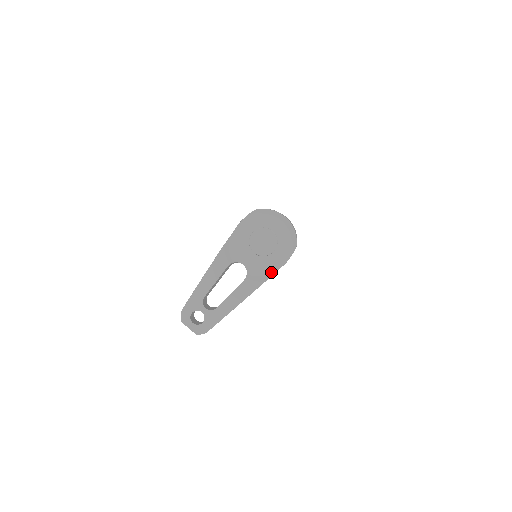
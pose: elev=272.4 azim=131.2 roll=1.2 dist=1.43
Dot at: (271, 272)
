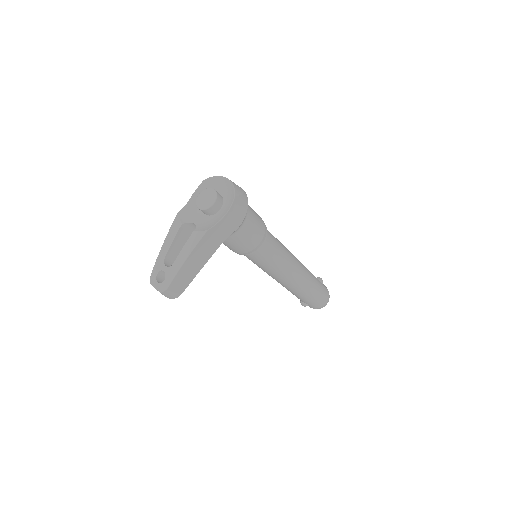
Dot at: (215, 223)
